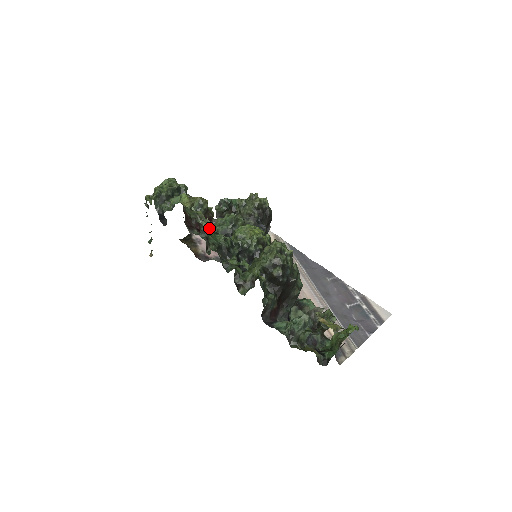
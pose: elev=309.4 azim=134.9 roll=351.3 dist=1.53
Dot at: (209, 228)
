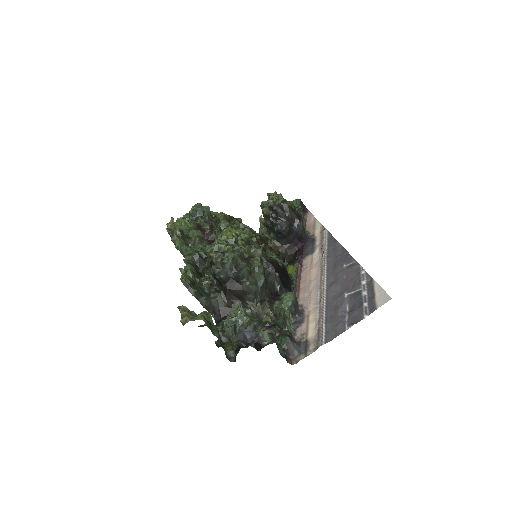
Dot at: (175, 242)
